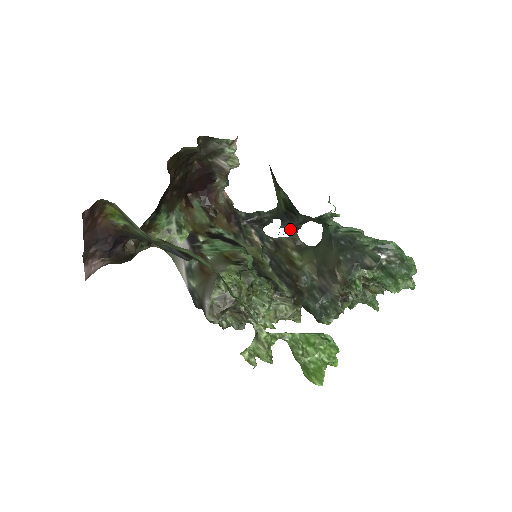
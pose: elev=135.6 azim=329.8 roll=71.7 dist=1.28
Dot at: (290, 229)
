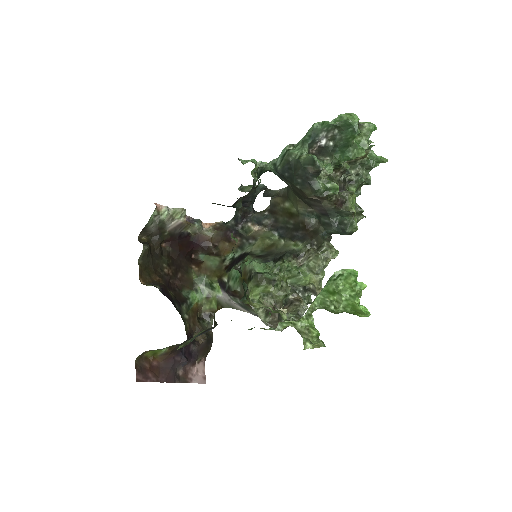
Dot at: (264, 194)
